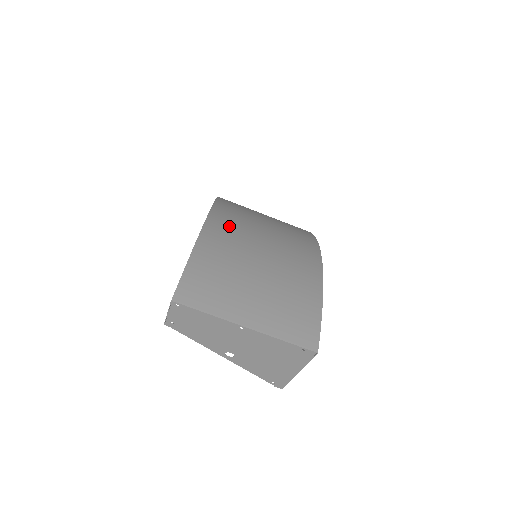
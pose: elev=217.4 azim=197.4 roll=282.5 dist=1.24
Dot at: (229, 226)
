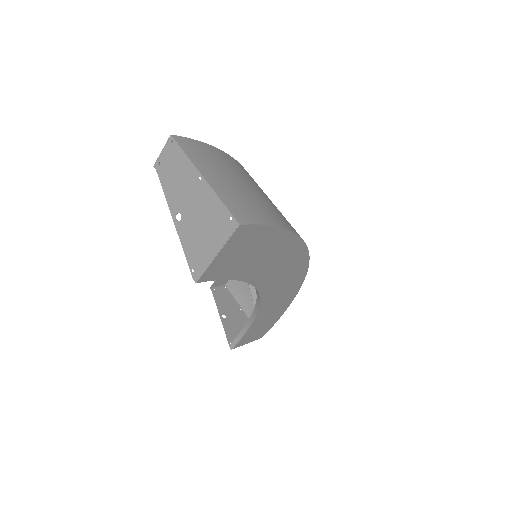
Dot at: (247, 173)
